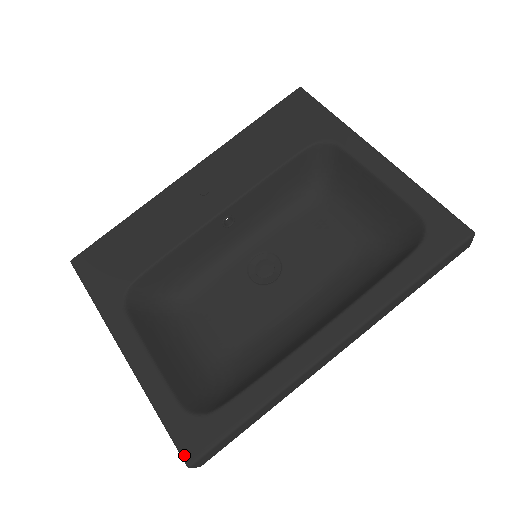
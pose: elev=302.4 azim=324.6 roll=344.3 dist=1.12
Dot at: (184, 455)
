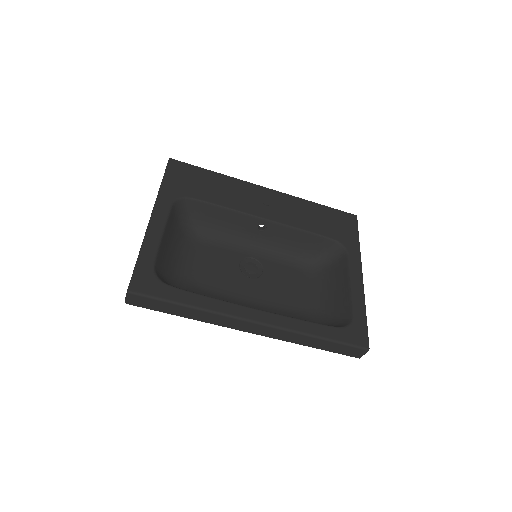
Dot at: (132, 285)
